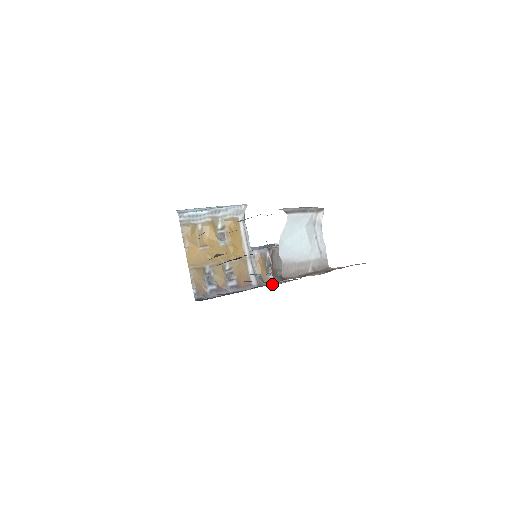
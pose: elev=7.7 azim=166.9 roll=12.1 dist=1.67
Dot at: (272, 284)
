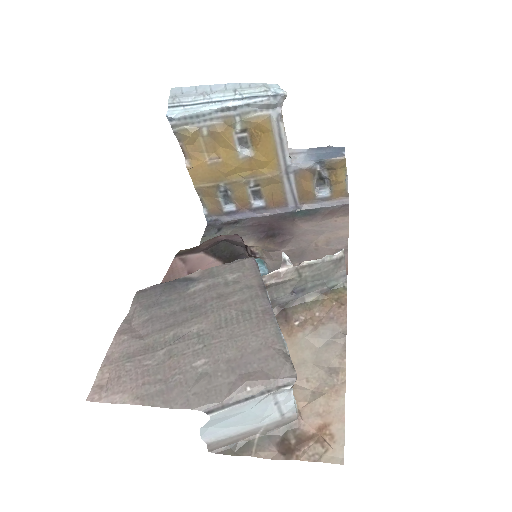
Dot at: (310, 225)
